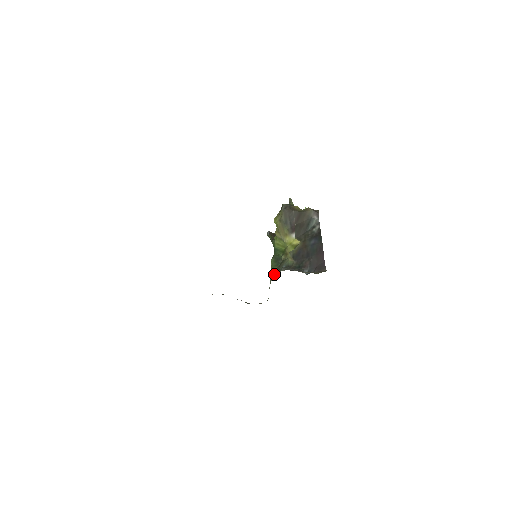
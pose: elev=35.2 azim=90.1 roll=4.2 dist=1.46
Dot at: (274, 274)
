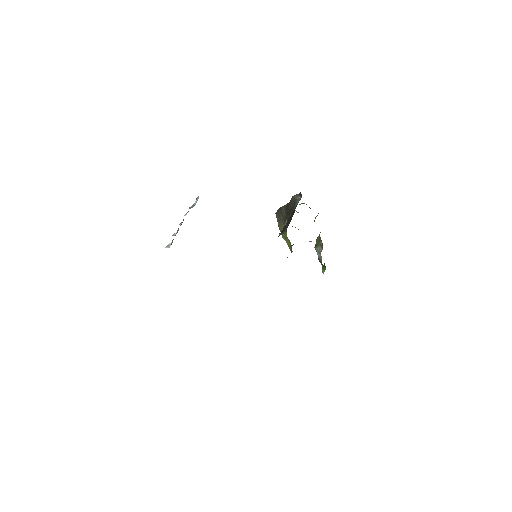
Dot at: occluded
